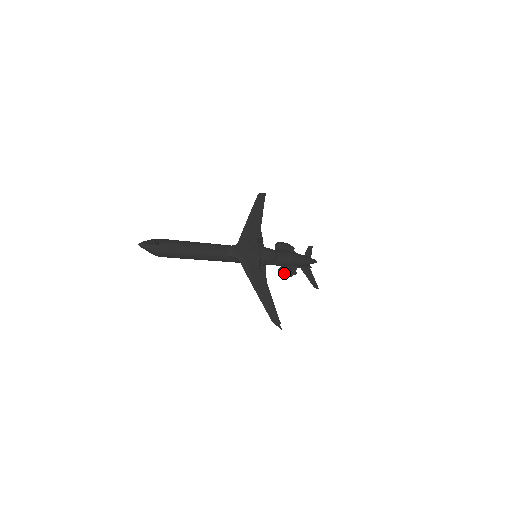
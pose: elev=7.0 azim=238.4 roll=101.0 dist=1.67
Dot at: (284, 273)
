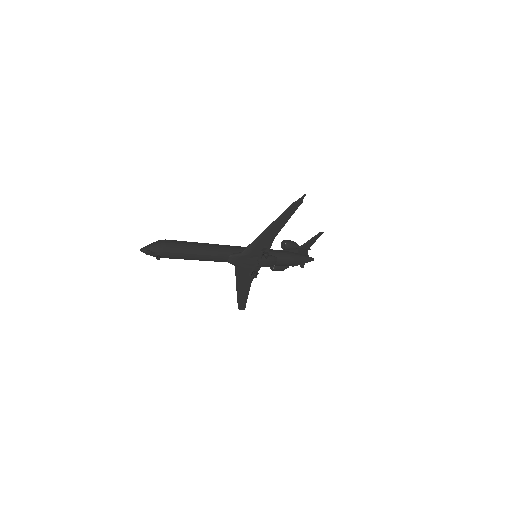
Dot at: (274, 270)
